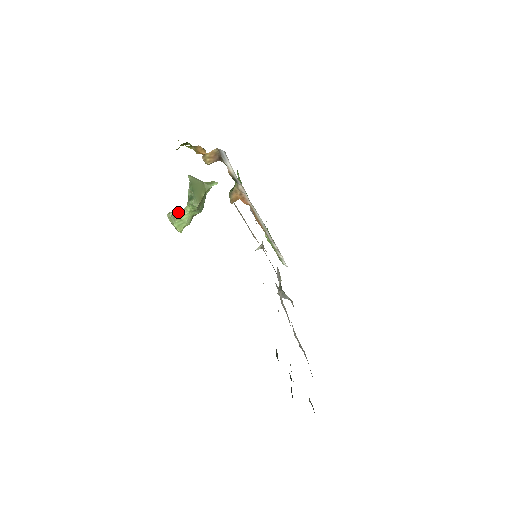
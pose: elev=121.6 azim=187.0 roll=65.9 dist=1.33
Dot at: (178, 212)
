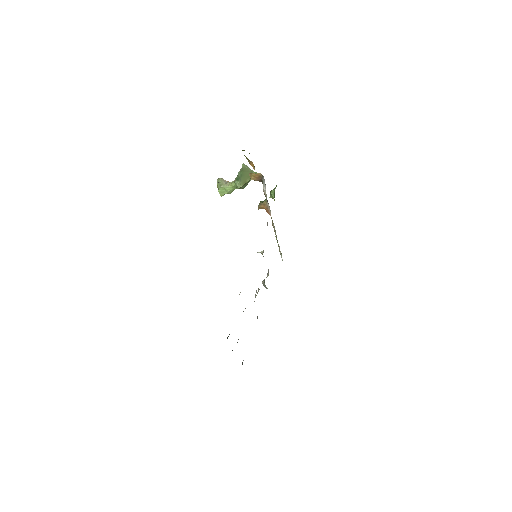
Dot at: (225, 182)
